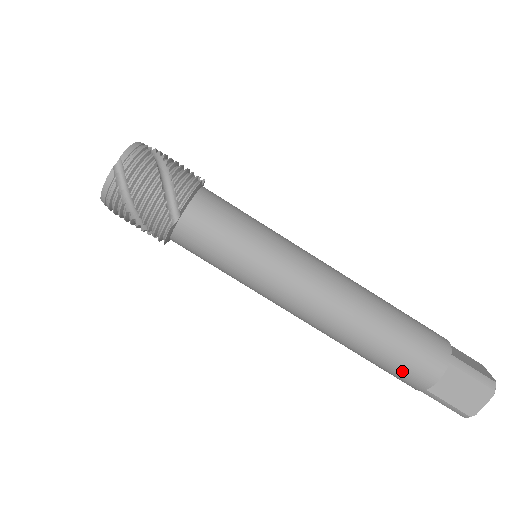
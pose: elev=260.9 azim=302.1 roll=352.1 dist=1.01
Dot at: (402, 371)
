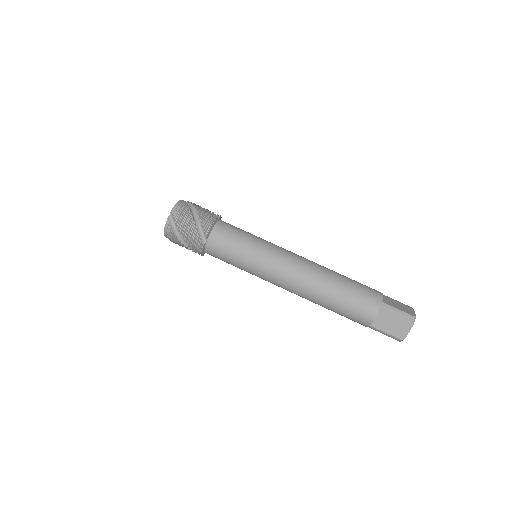
Dot at: (352, 315)
